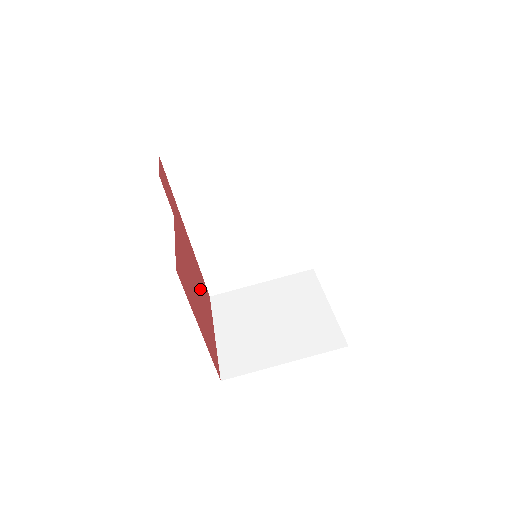
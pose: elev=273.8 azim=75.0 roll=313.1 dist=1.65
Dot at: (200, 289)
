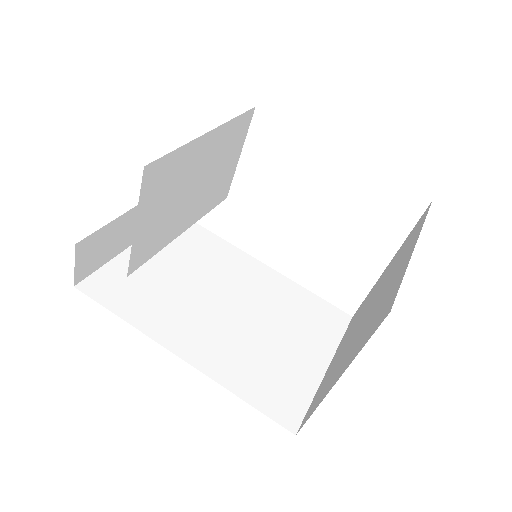
Dot at: occluded
